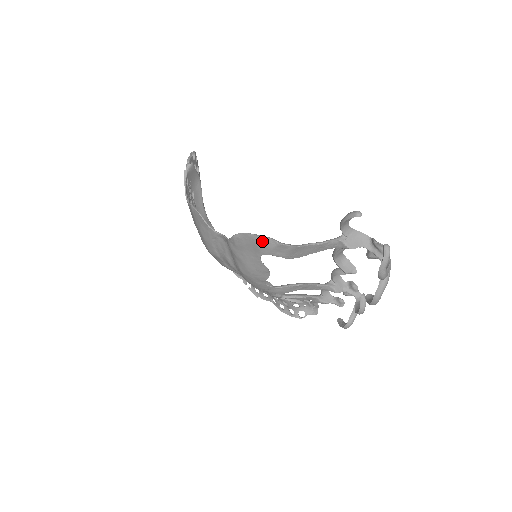
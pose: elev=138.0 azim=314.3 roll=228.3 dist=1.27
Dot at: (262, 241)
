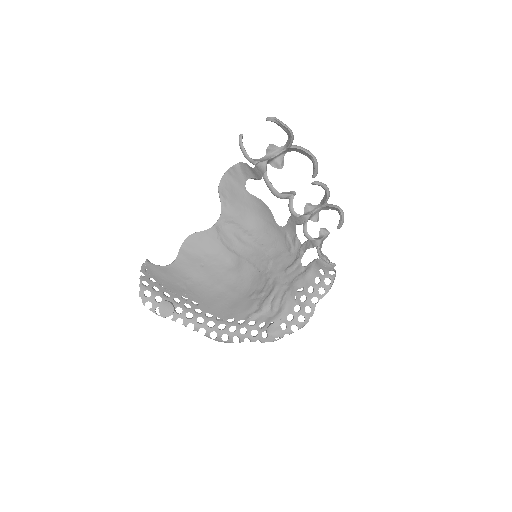
Dot at: (232, 173)
